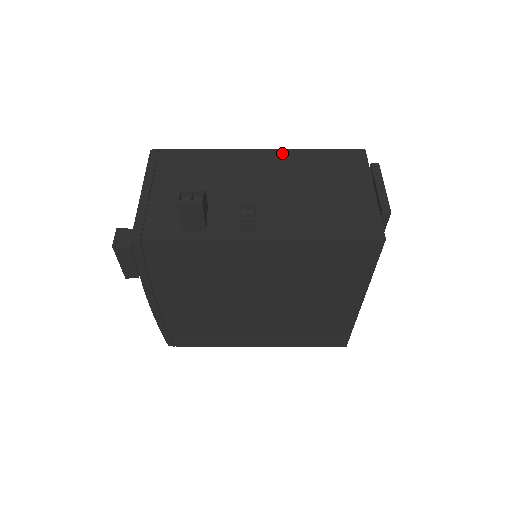
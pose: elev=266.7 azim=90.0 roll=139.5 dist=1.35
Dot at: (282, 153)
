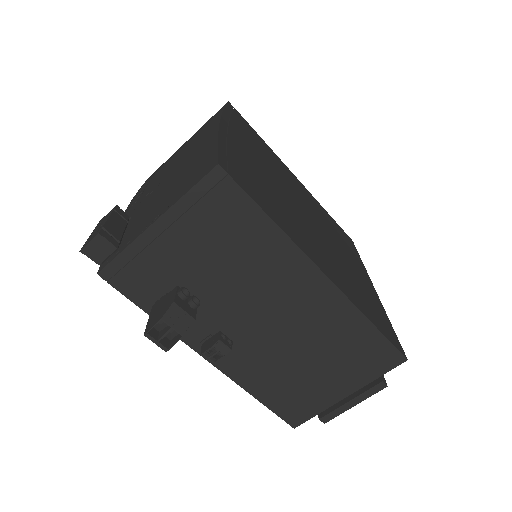
Dot at: (339, 301)
